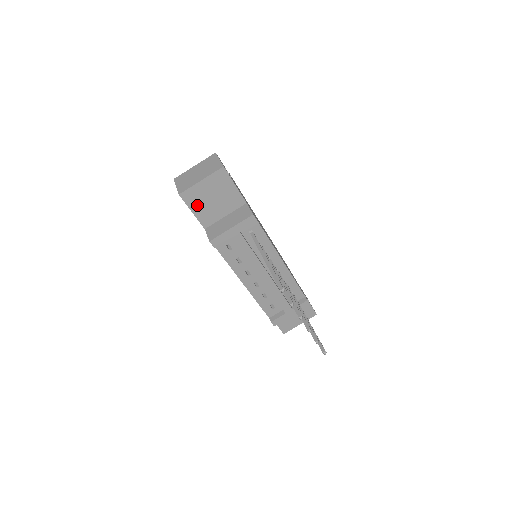
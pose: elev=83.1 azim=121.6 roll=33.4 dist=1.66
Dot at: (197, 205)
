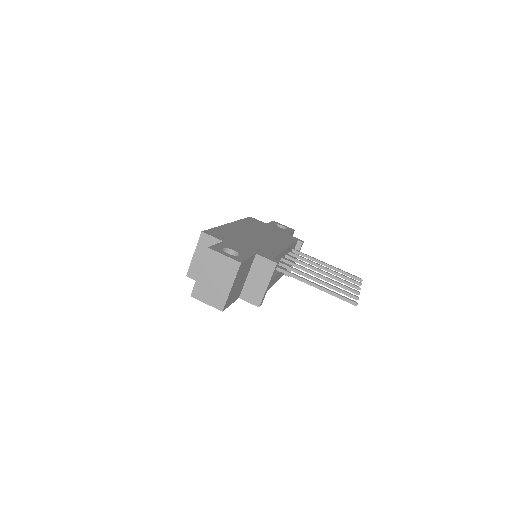
Dot at: (232, 298)
